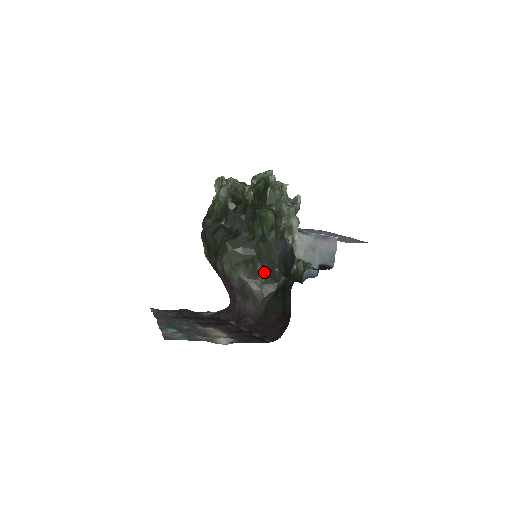
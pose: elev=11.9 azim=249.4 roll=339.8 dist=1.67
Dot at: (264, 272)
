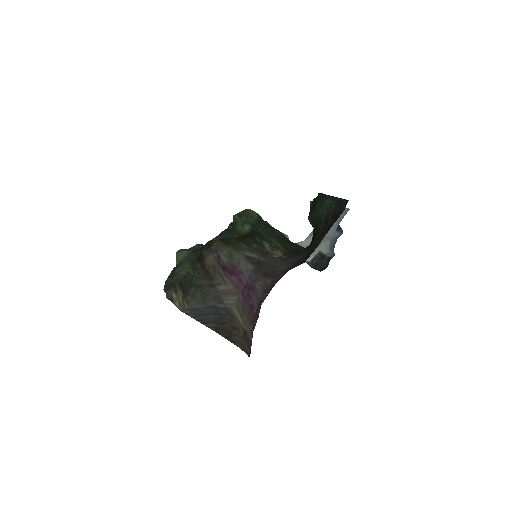
Dot at: (277, 248)
